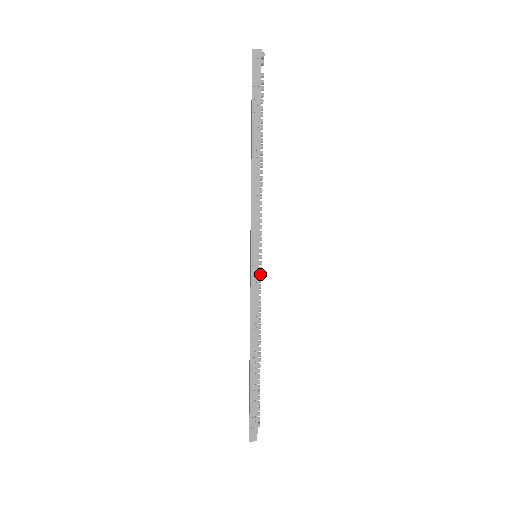
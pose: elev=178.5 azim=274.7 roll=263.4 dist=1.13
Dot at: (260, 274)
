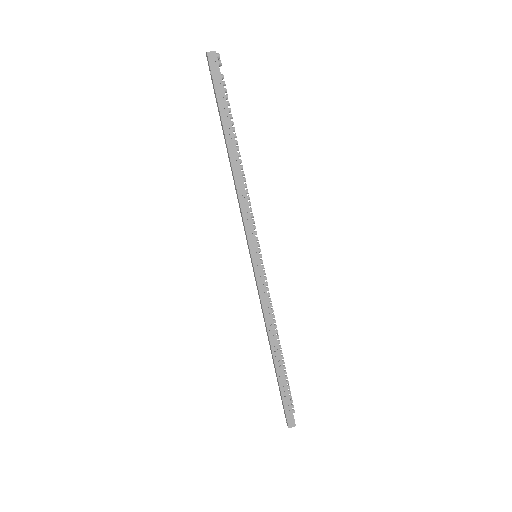
Dot at: (264, 272)
